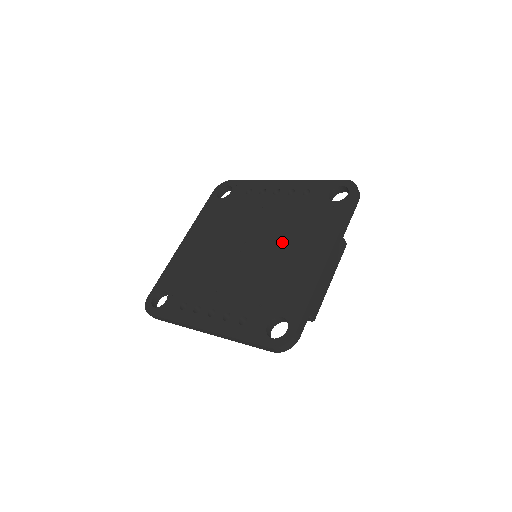
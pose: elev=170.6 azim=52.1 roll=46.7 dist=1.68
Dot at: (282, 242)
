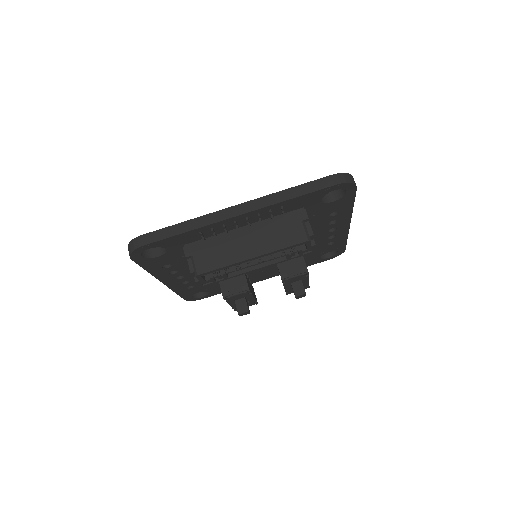
Dot at: occluded
